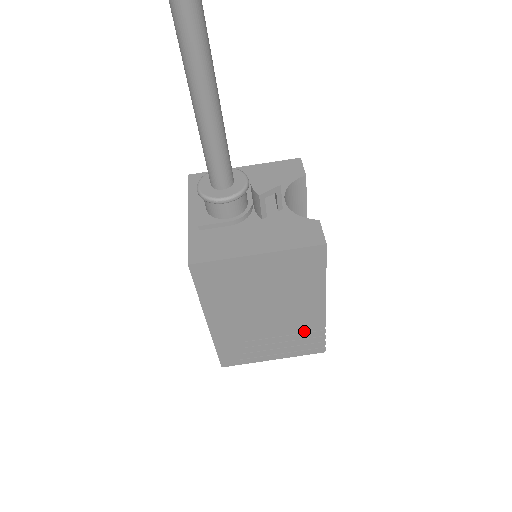
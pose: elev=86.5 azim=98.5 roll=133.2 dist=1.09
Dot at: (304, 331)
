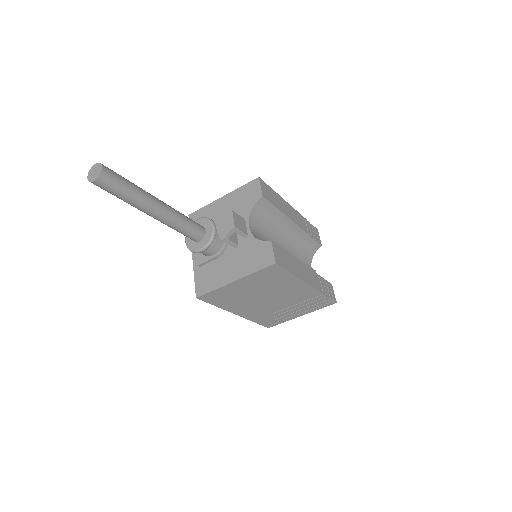
Dot at: (308, 299)
